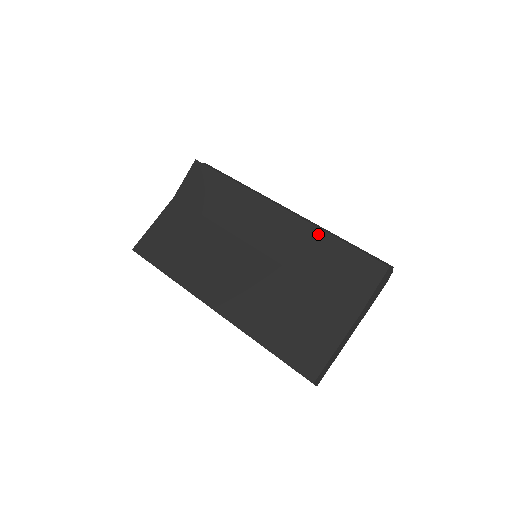
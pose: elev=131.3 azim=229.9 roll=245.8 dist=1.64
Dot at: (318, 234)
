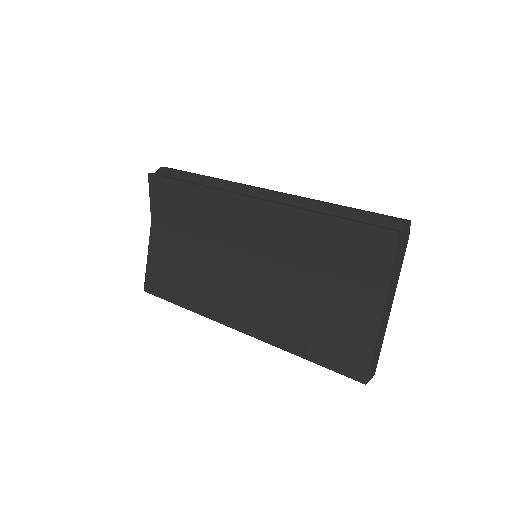
Dot at: (304, 217)
